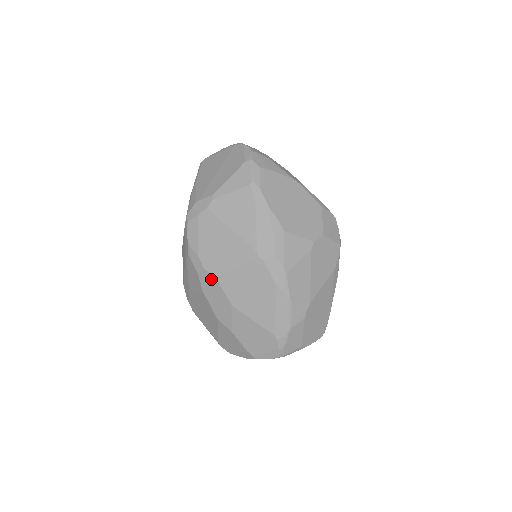
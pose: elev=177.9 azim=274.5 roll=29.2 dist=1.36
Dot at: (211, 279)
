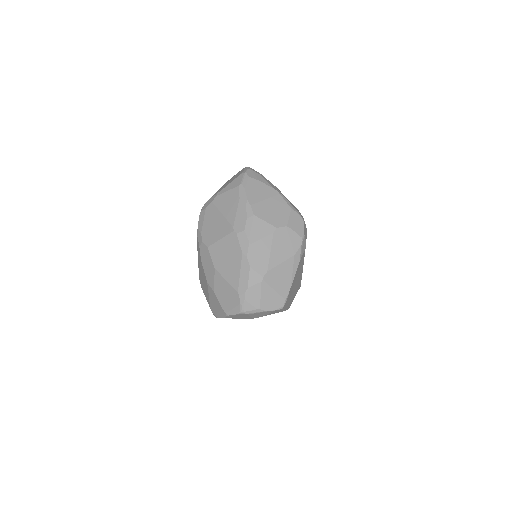
Dot at: (205, 249)
